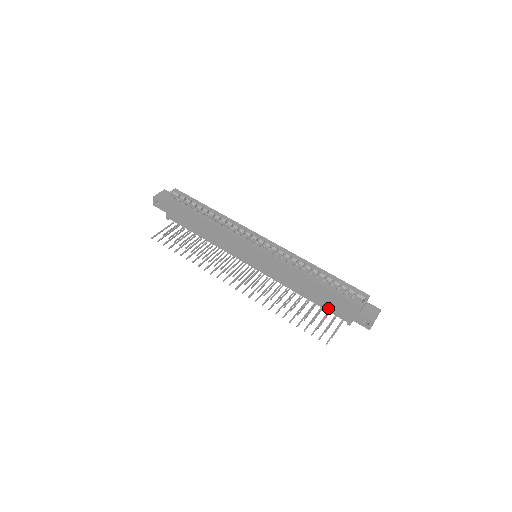
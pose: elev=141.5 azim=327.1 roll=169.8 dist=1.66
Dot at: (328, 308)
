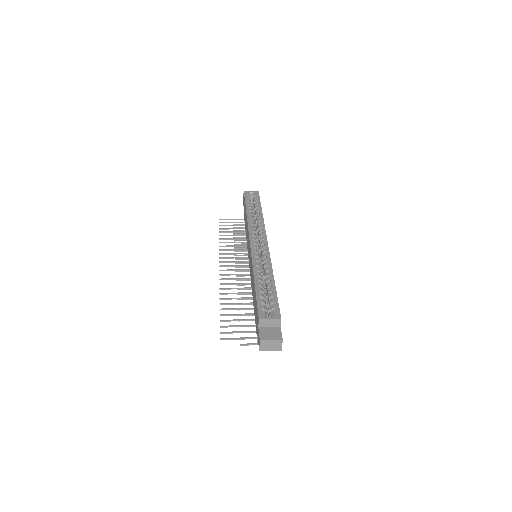
Dot at: (255, 317)
